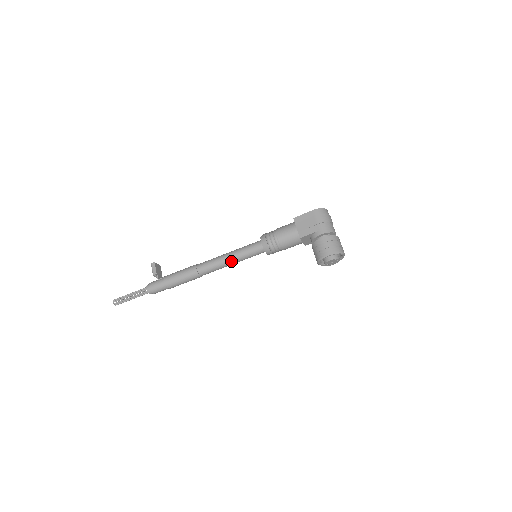
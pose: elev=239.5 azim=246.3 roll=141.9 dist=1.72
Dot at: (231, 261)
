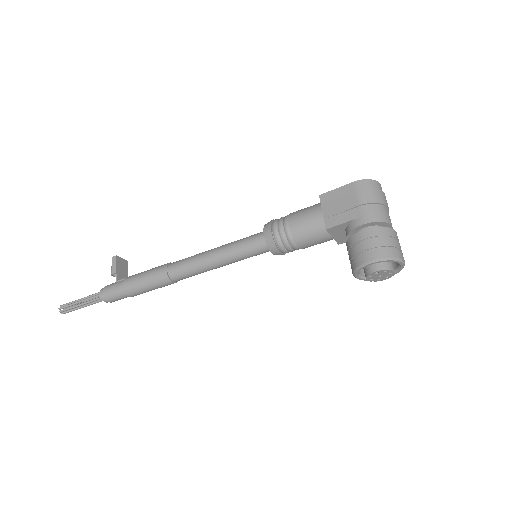
Dot at: (217, 261)
